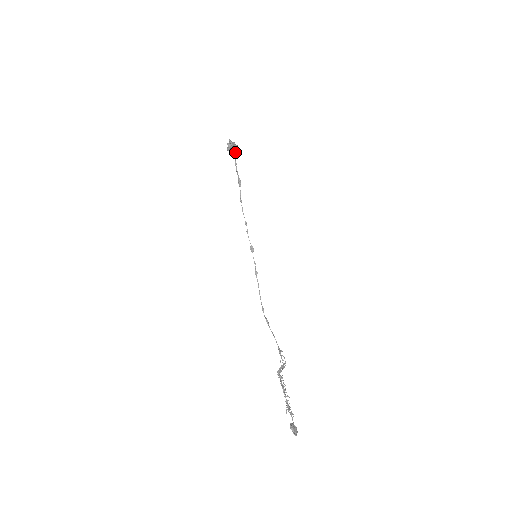
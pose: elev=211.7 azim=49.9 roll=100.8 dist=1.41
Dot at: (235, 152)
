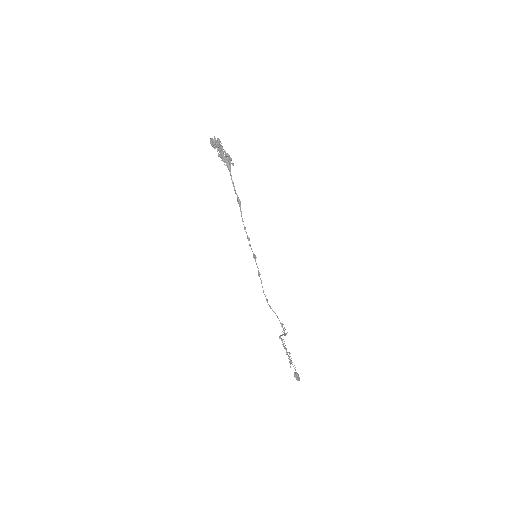
Dot at: (230, 169)
